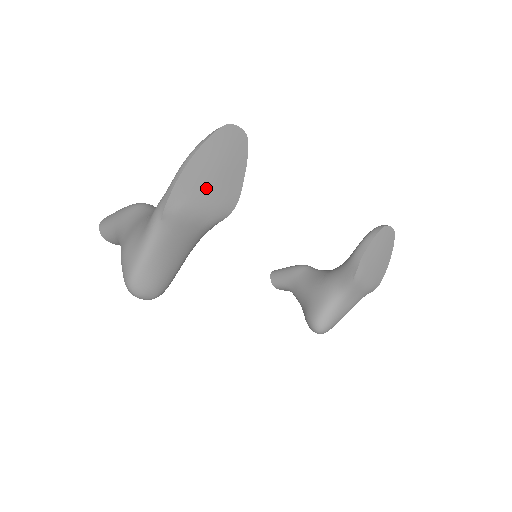
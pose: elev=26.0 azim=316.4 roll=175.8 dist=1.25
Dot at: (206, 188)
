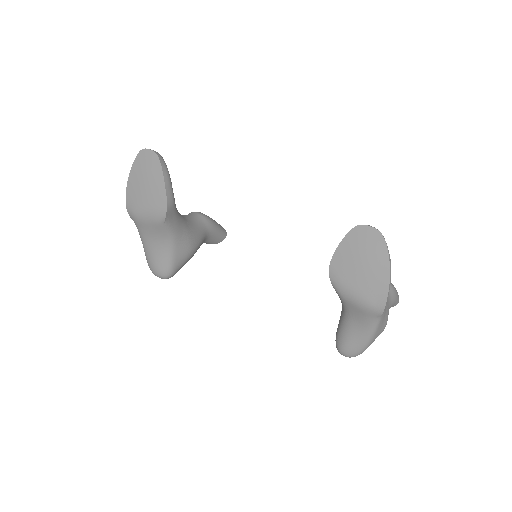
Dot at: (142, 197)
